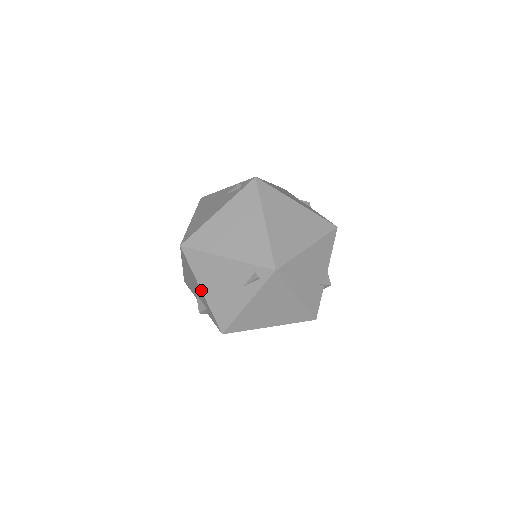
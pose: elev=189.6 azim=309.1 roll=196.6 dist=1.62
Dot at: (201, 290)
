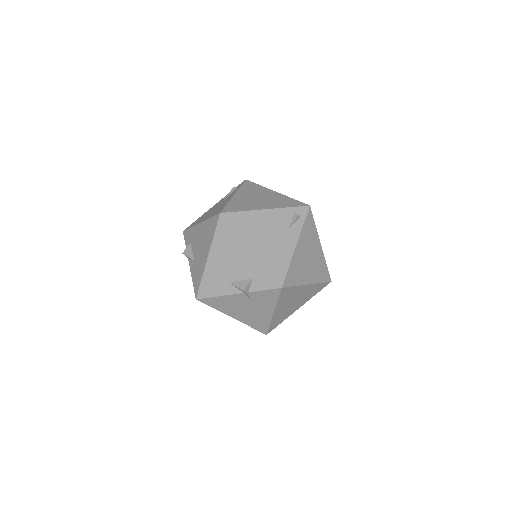
Dot at: (250, 249)
